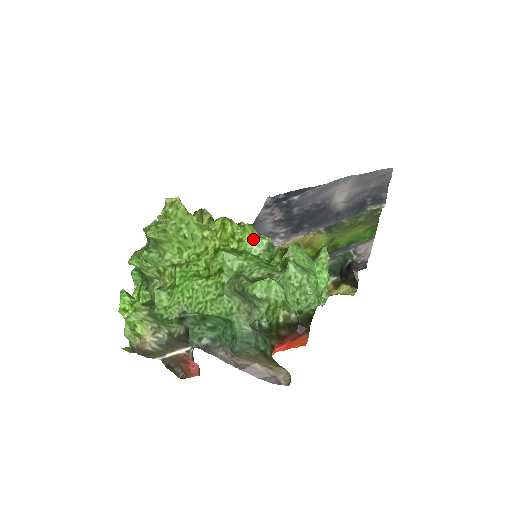
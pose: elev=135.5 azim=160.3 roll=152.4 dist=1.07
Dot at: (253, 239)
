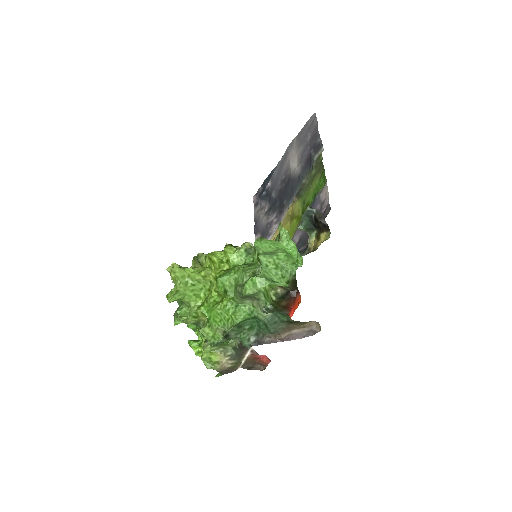
Dot at: (234, 254)
